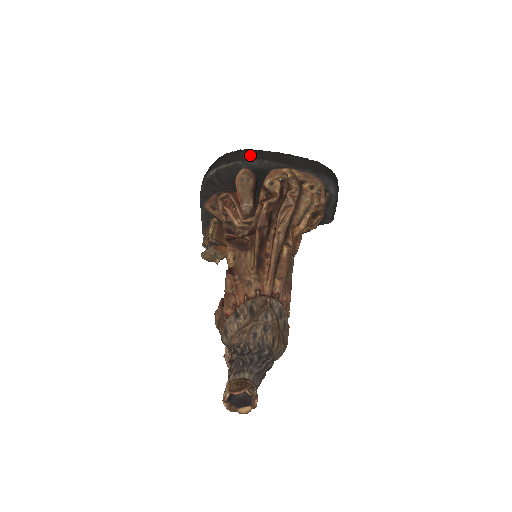
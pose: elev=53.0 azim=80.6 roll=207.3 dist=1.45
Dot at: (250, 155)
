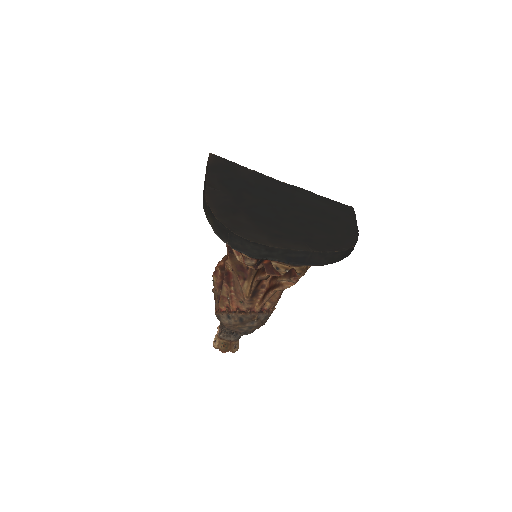
Dot at: (258, 251)
